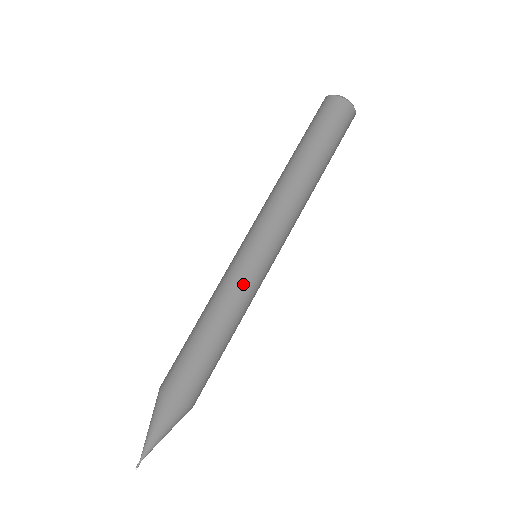
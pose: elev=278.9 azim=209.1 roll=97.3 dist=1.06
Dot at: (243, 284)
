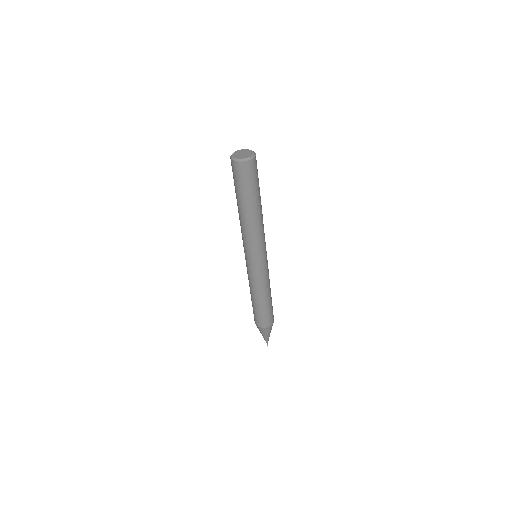
Dot at: (268, 272)
